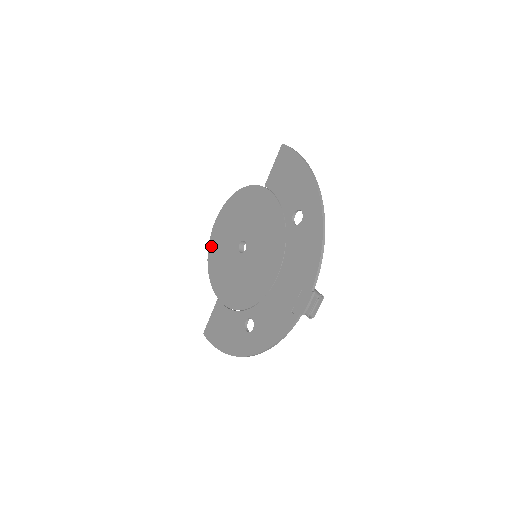
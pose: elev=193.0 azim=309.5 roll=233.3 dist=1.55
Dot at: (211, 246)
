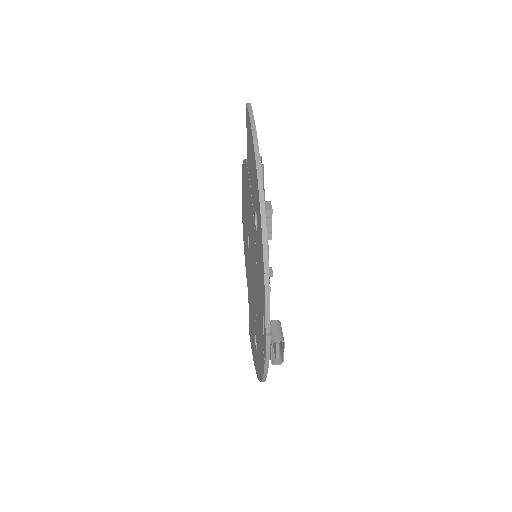
Dot at: (243, 229)
